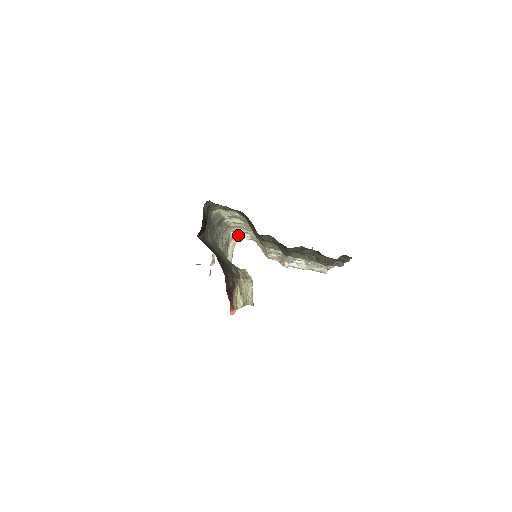
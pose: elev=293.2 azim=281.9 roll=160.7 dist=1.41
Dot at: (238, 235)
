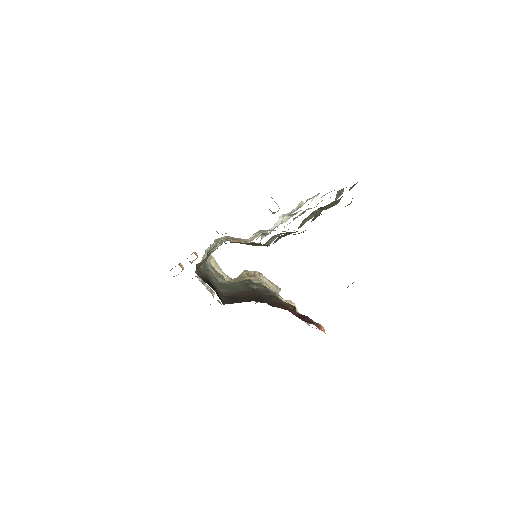
Dot at: occluded
